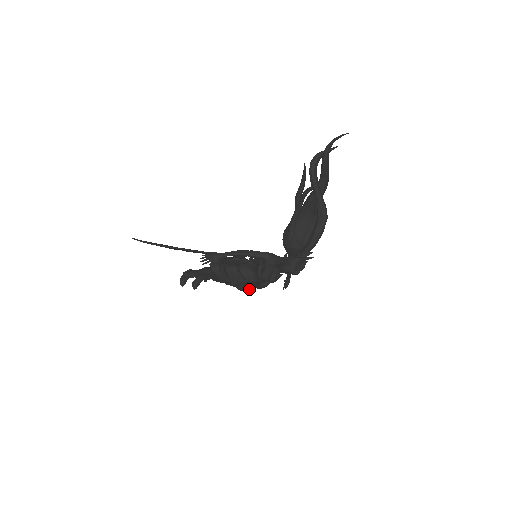
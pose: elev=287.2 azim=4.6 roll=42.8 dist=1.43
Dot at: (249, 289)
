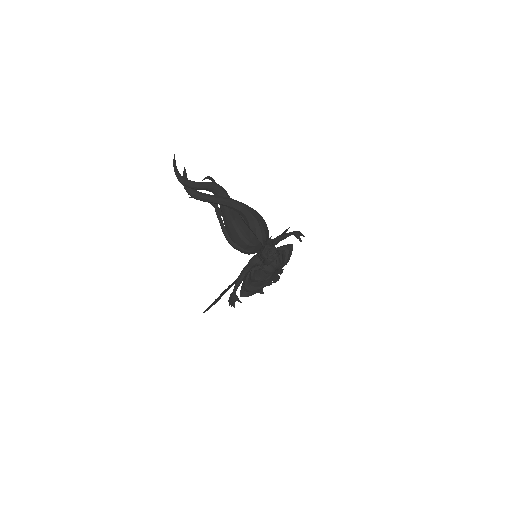
Dot at: (282, 272)
